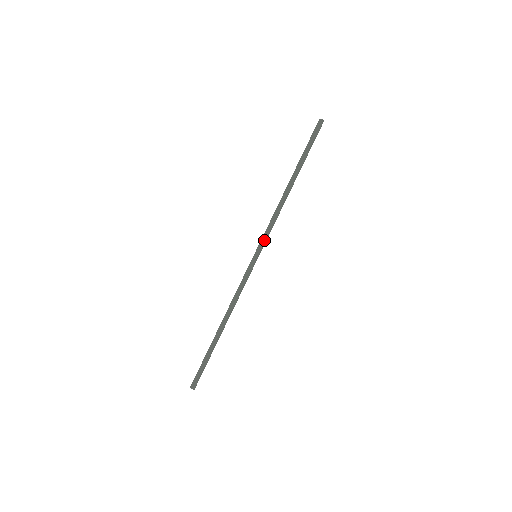
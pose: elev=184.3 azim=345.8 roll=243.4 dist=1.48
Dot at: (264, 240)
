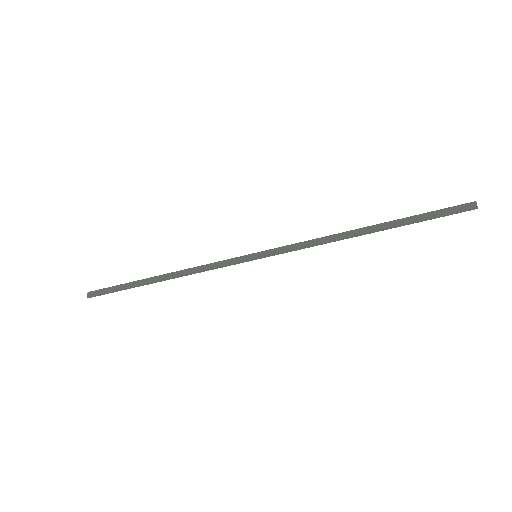
Dot at: (279, 251)
